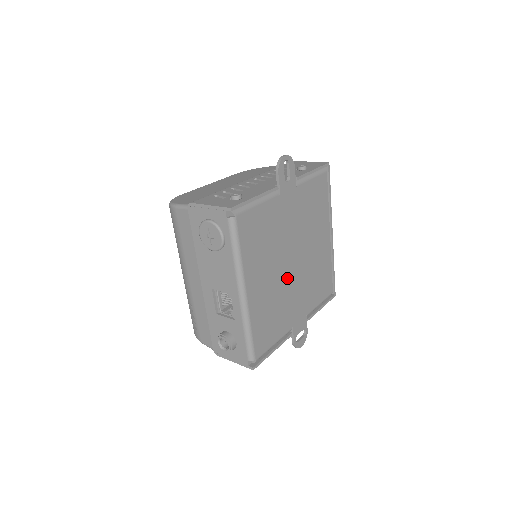
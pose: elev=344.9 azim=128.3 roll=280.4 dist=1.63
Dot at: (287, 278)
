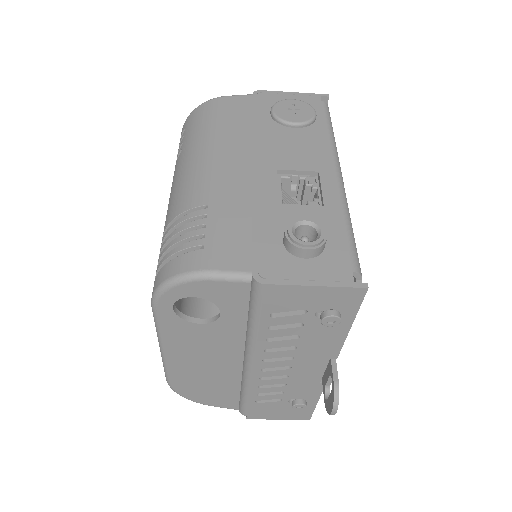
Dot at: occluded
